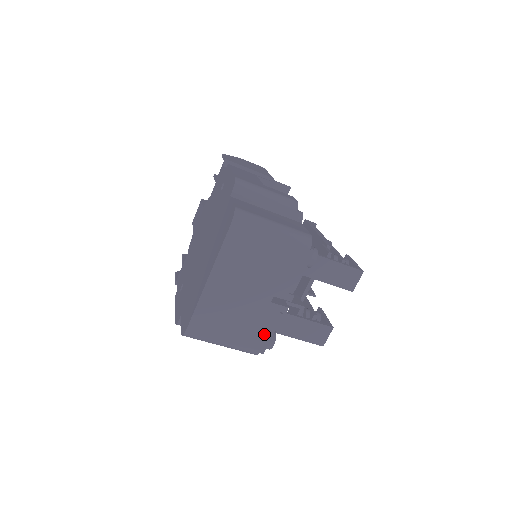
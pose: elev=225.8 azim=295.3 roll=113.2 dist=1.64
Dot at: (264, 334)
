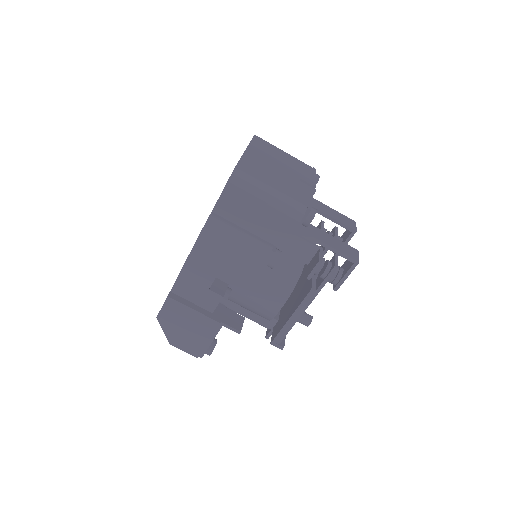
Dot at: (304, 197)
